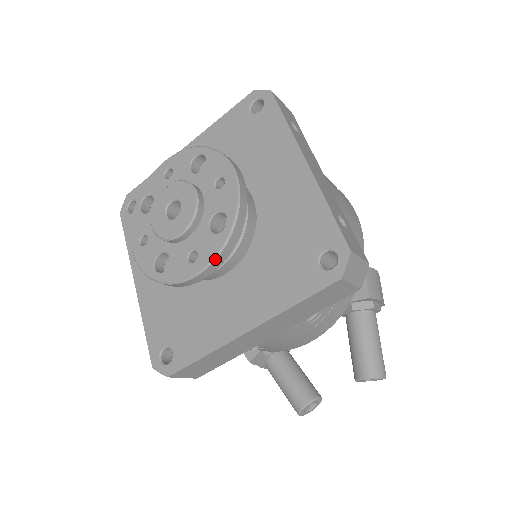
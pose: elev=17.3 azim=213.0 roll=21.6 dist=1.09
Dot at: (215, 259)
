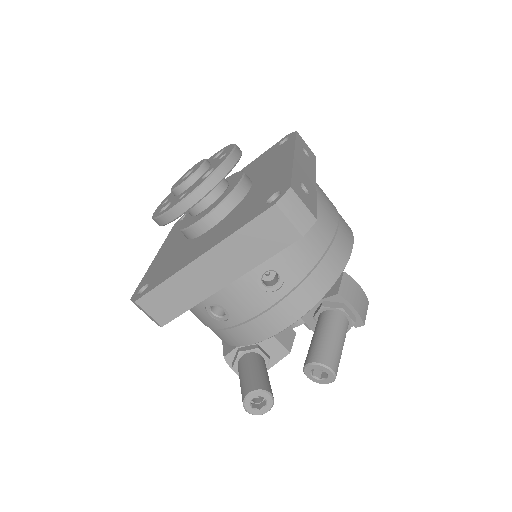
Dot at: (194, 191)
